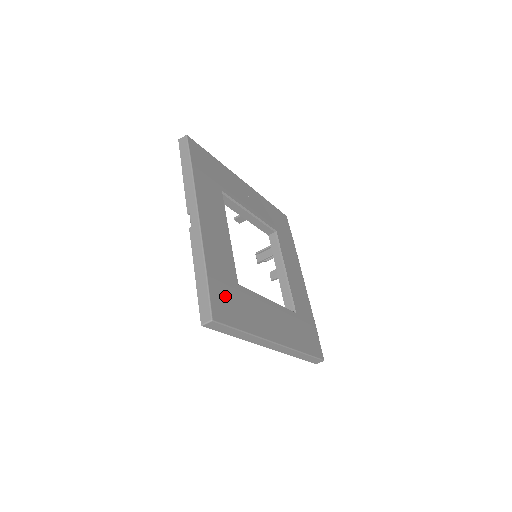
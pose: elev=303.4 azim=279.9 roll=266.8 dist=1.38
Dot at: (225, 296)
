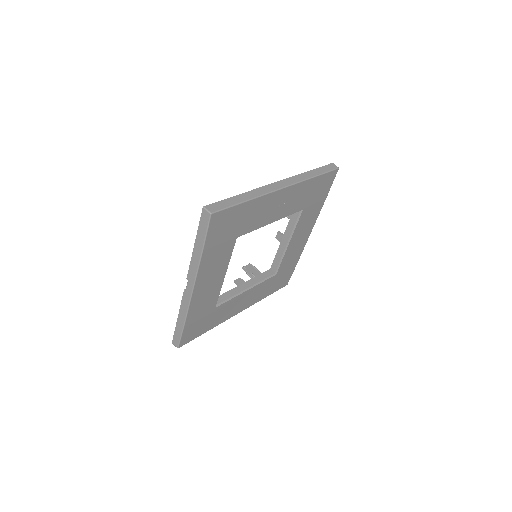
Dot at: (197, 326)
